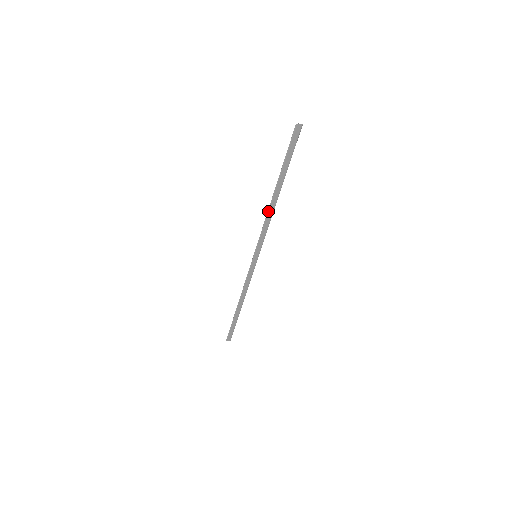
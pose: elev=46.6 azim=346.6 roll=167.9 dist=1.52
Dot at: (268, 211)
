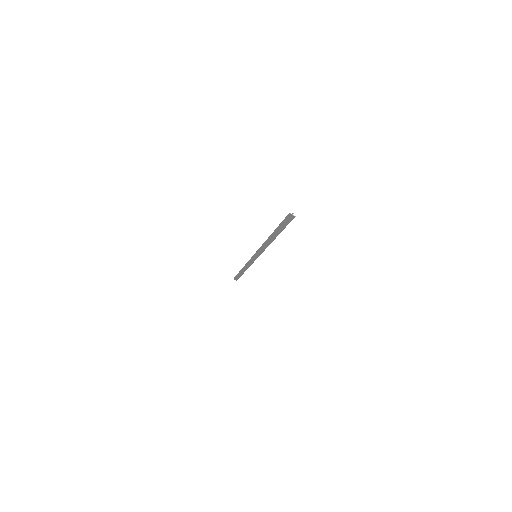
Dot at: (266, 241)
